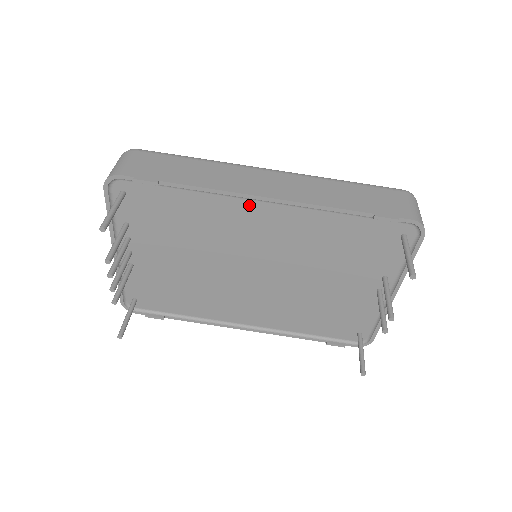
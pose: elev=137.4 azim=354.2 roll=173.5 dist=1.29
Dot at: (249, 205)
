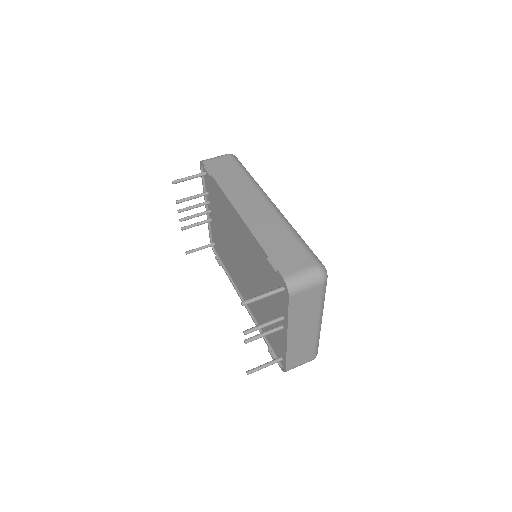
Dot at: (235, 212)
